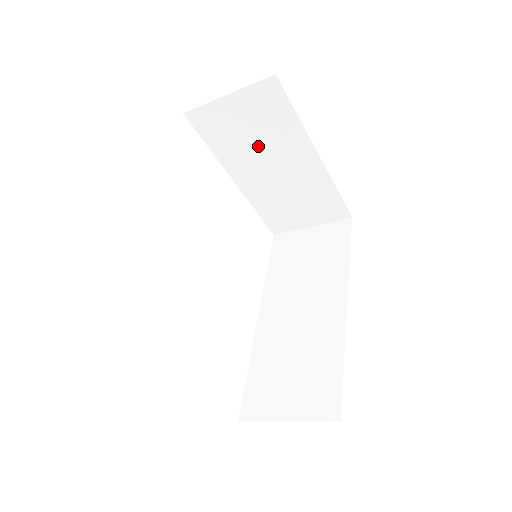
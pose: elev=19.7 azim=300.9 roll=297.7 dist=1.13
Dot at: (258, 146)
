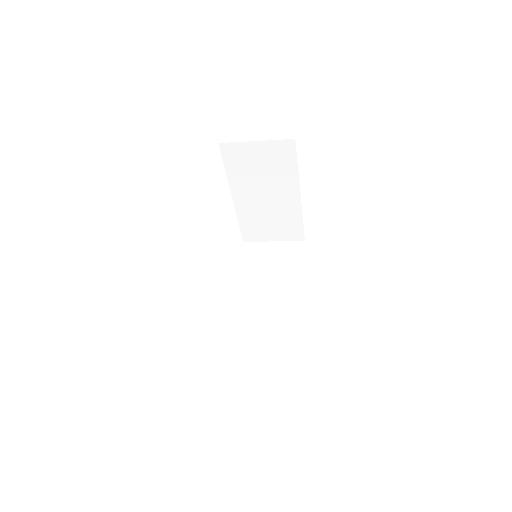
Dot at: (262, 179)
